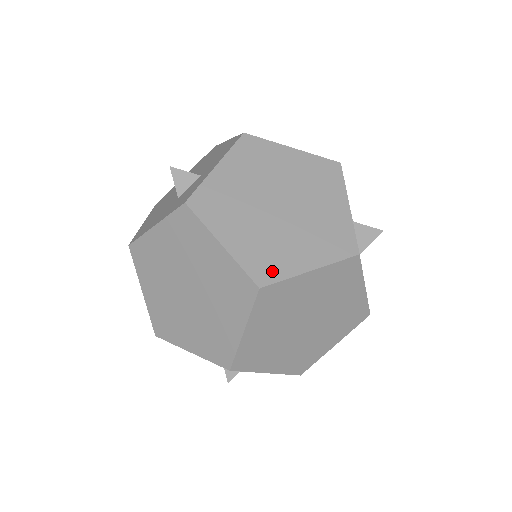
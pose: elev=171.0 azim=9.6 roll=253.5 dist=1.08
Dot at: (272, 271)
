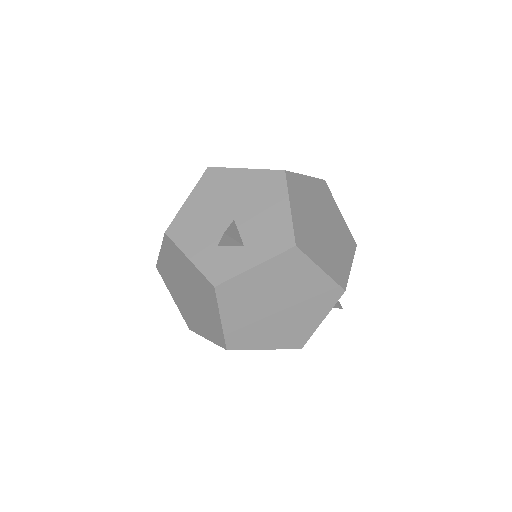
Dot at: (241, 344)
